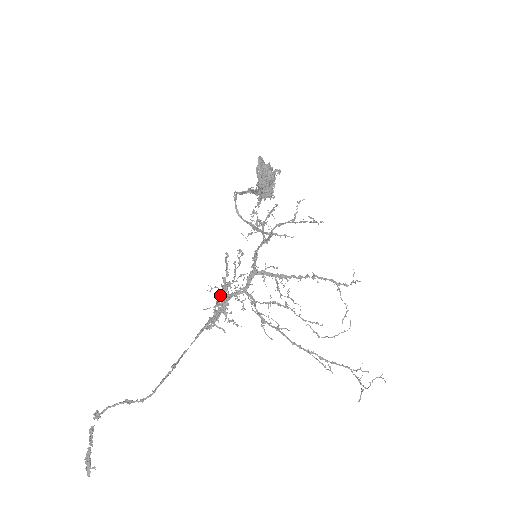
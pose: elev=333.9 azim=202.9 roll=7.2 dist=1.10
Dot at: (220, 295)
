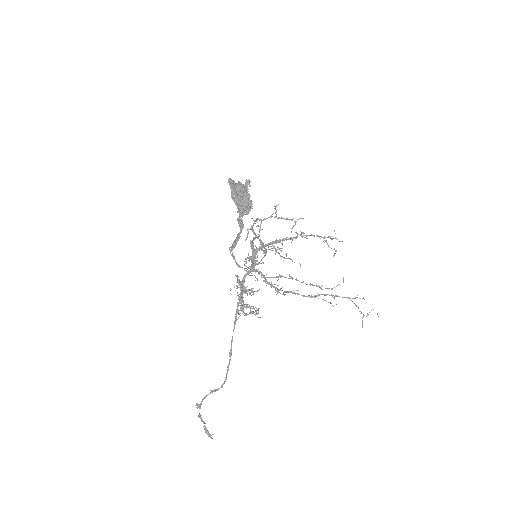
Dot at: (241, 297)
